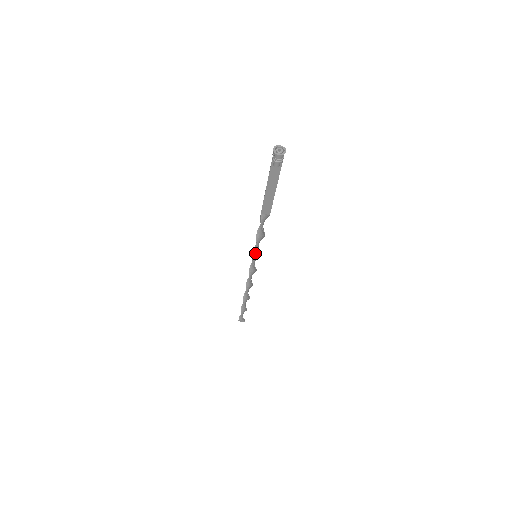
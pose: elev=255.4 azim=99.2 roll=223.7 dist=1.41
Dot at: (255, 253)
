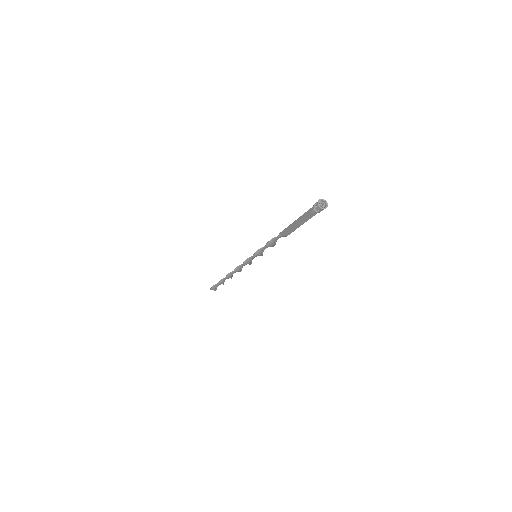
Dot at: (256, 254)
